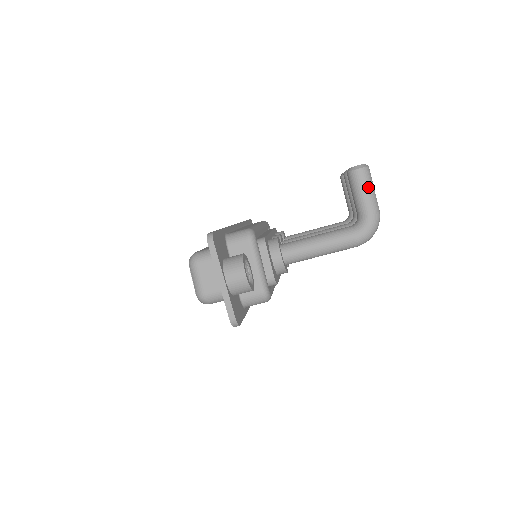
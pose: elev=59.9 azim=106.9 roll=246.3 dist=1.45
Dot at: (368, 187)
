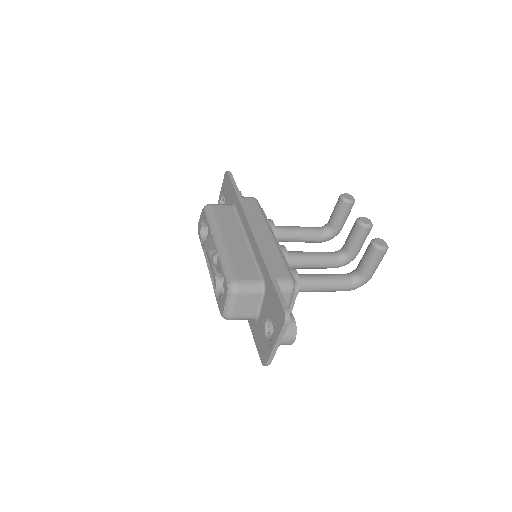
Dot at: occluded
